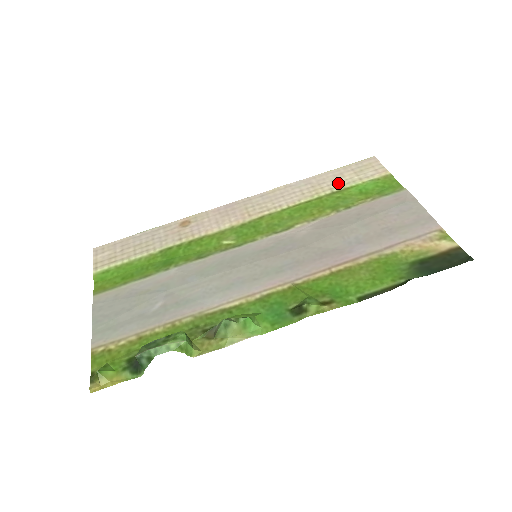
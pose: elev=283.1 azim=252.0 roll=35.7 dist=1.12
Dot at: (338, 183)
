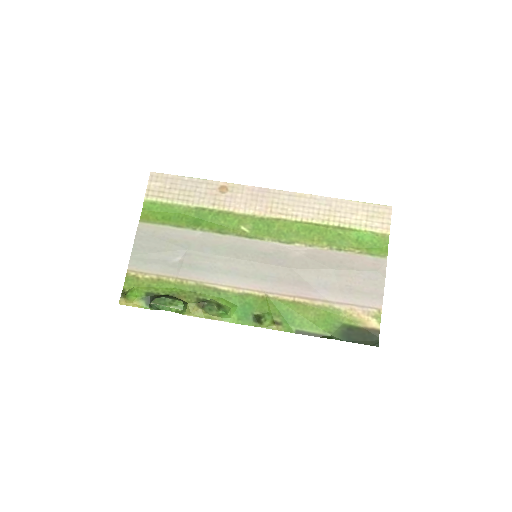
Dot at: (348, 219)
